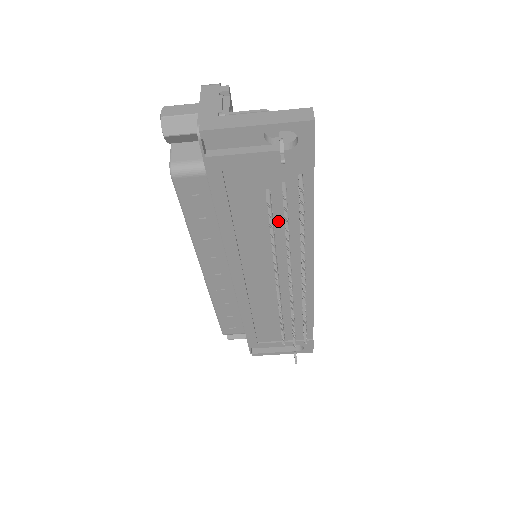
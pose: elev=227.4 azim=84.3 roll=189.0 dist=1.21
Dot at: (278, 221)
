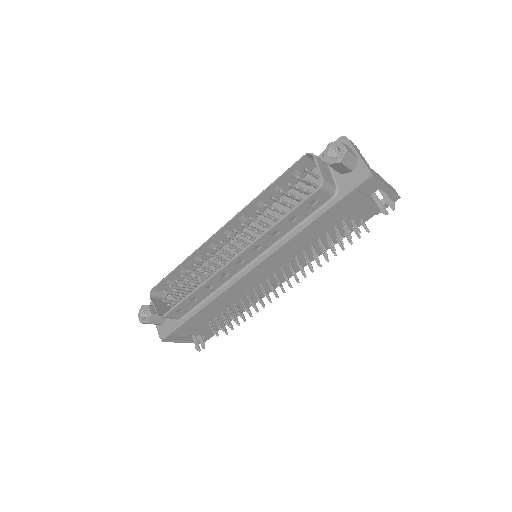
Dot at: (321, 240)
